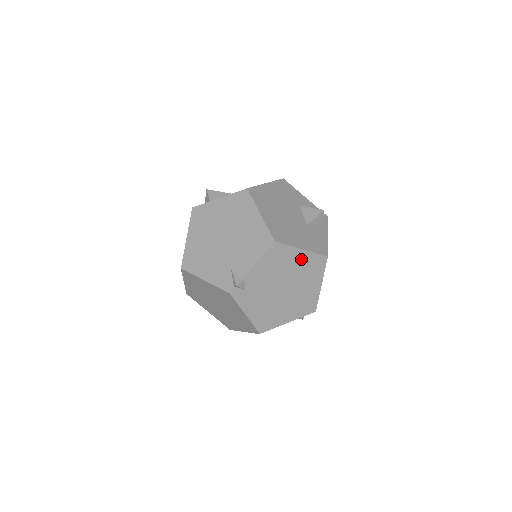
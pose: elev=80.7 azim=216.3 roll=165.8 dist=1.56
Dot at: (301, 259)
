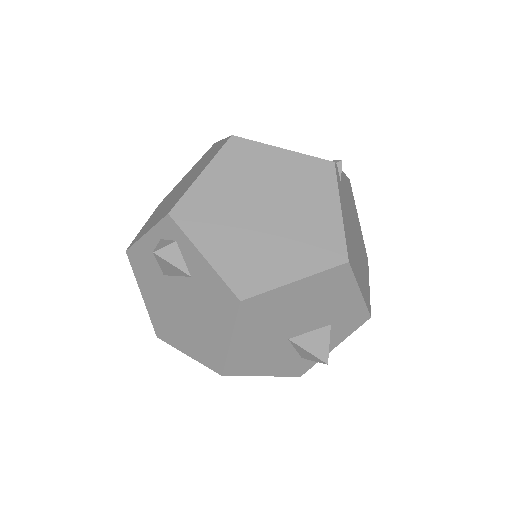
Dot at: (359, 229)
